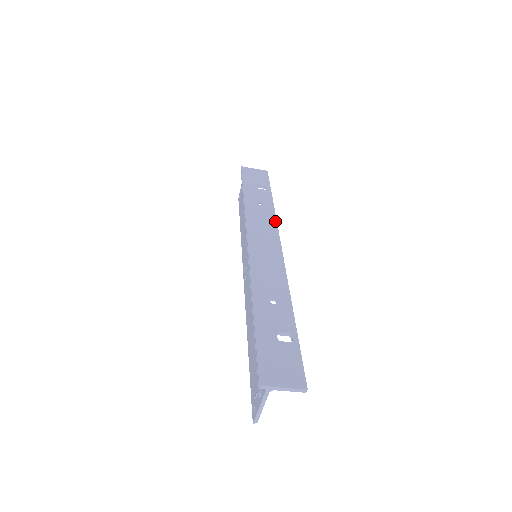
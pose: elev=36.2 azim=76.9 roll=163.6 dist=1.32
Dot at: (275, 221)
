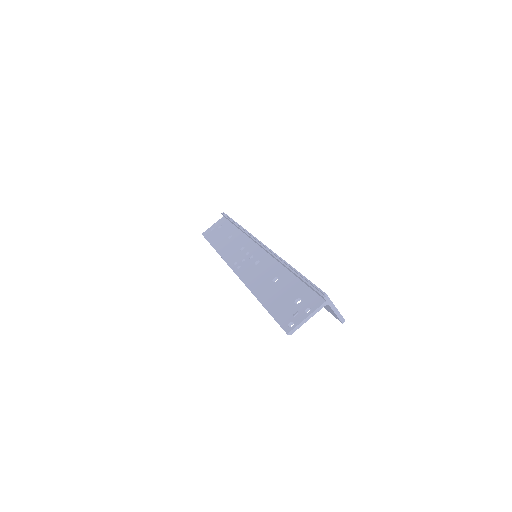
Dot at: occluded
